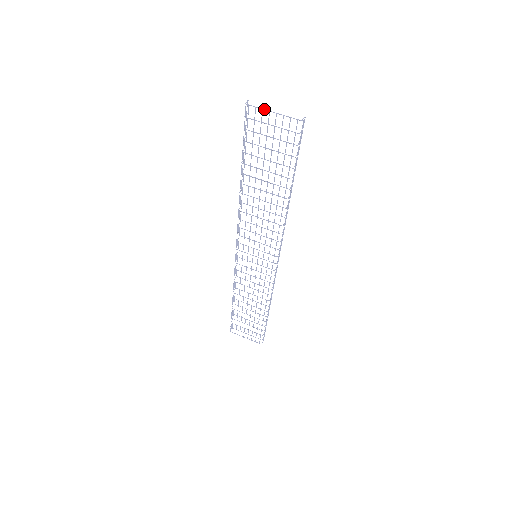
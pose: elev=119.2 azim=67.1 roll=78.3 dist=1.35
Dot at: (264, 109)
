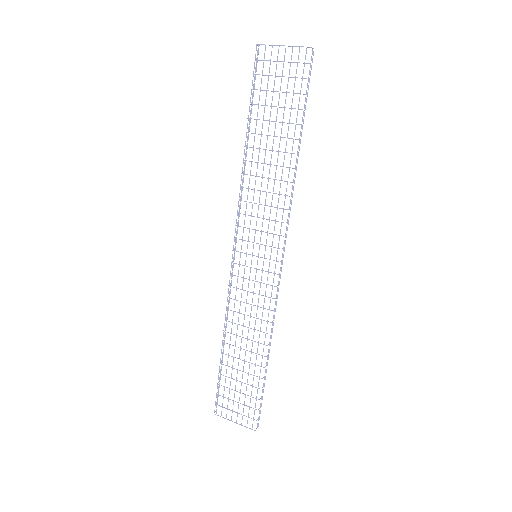
Dot at: (274, 45)
